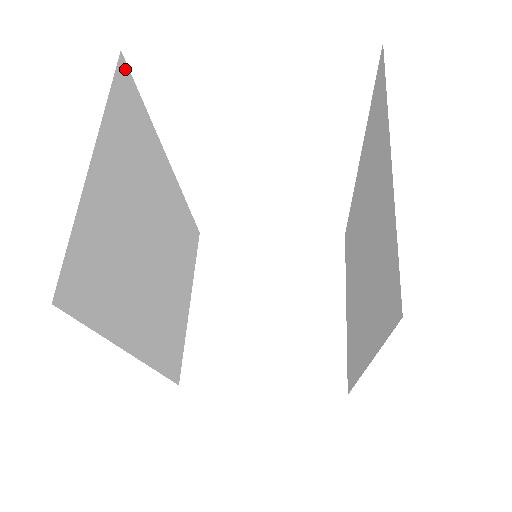
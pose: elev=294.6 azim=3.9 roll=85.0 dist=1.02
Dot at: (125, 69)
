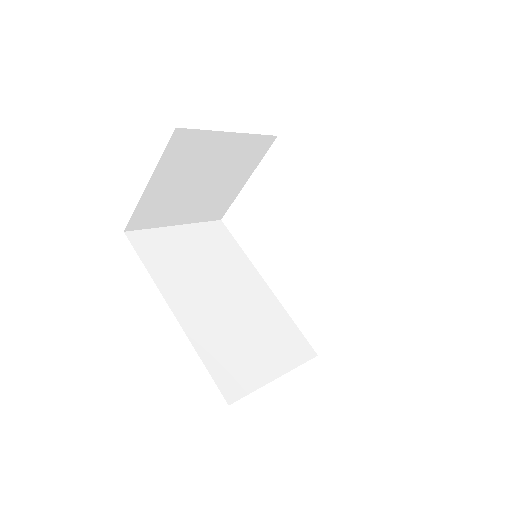
Dot at: (223, 225)
